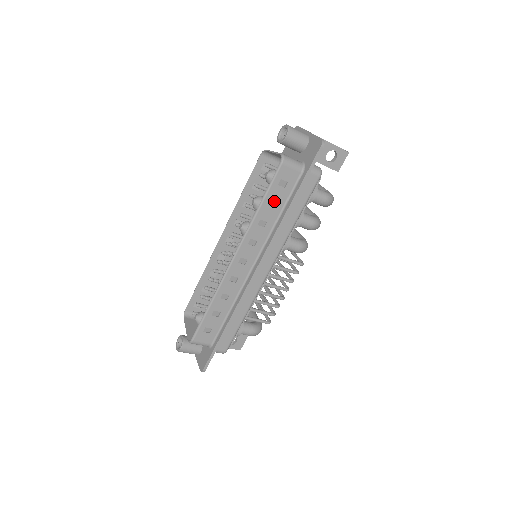
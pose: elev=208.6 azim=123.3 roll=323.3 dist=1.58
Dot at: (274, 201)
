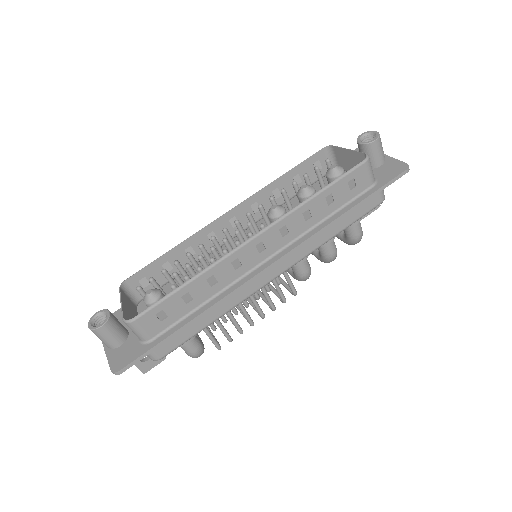
Dot at: (332, 198)
